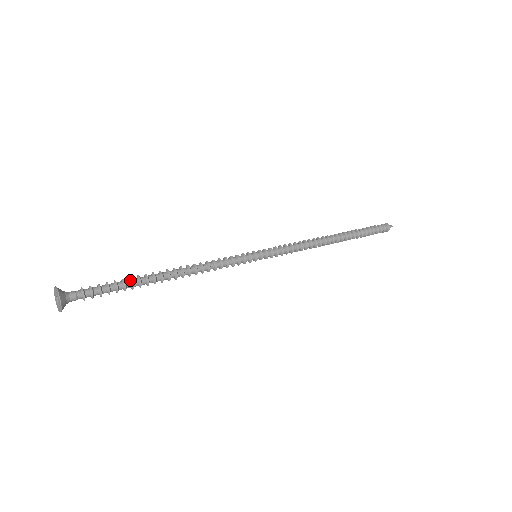
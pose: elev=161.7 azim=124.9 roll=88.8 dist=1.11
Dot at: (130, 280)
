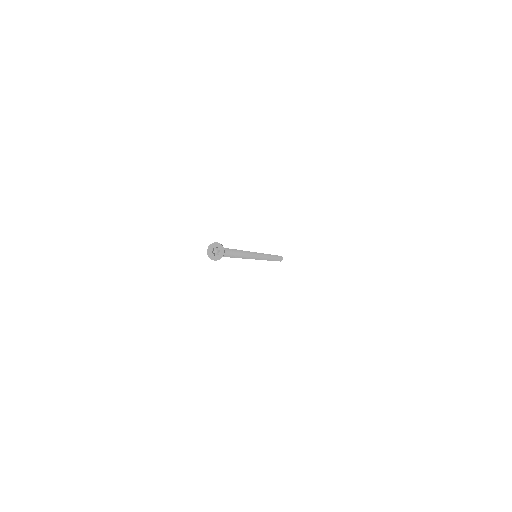
Dot at: (234, 252)
